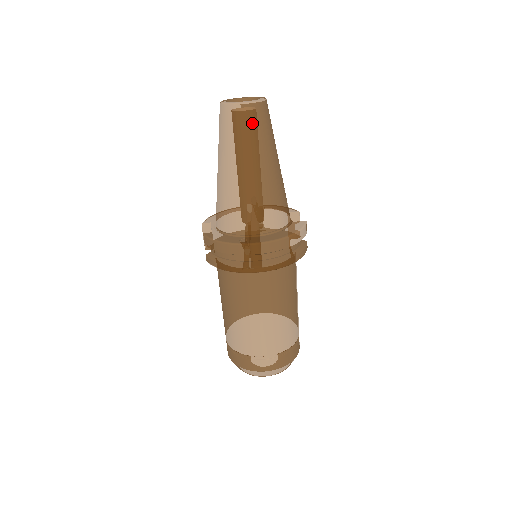
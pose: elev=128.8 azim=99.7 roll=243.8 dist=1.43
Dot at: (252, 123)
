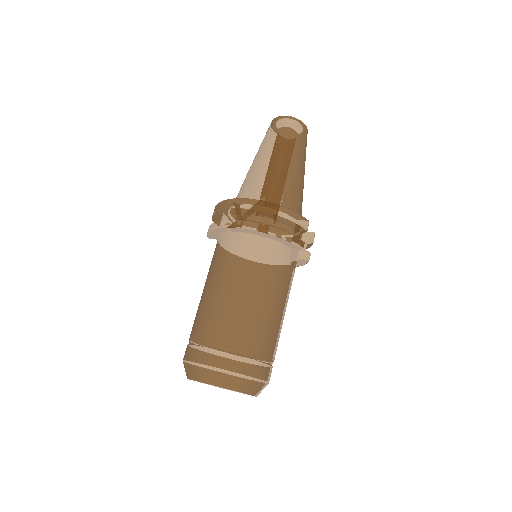
Dot at: (283, 128)
